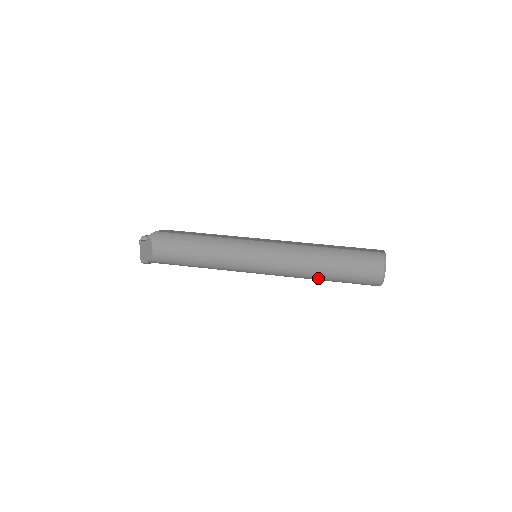
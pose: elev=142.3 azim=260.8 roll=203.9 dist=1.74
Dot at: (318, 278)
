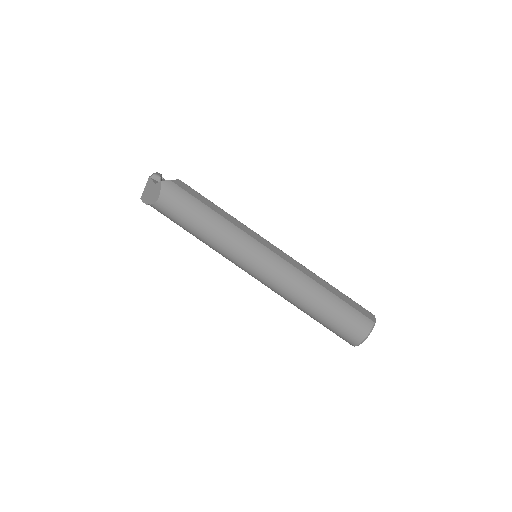
Dot at: (302, 310)
